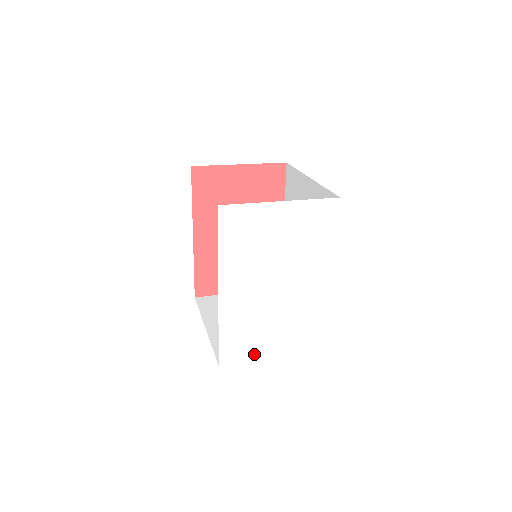
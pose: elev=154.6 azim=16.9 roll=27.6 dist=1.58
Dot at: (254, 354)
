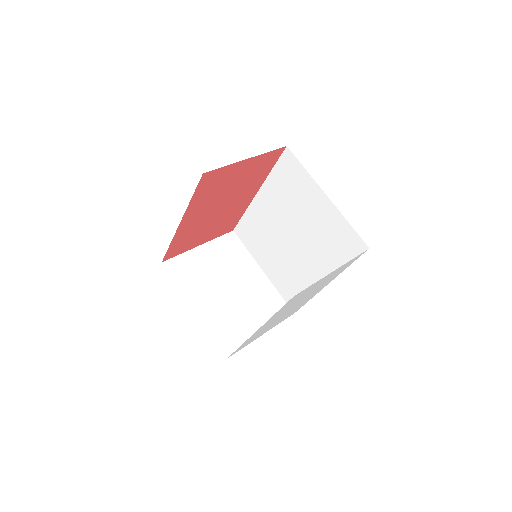
Dot at: occluded
